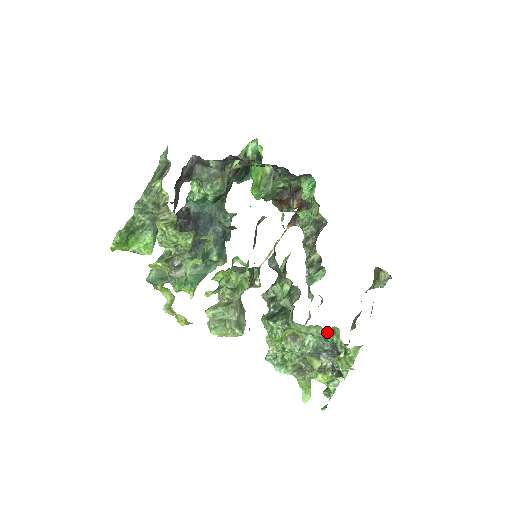
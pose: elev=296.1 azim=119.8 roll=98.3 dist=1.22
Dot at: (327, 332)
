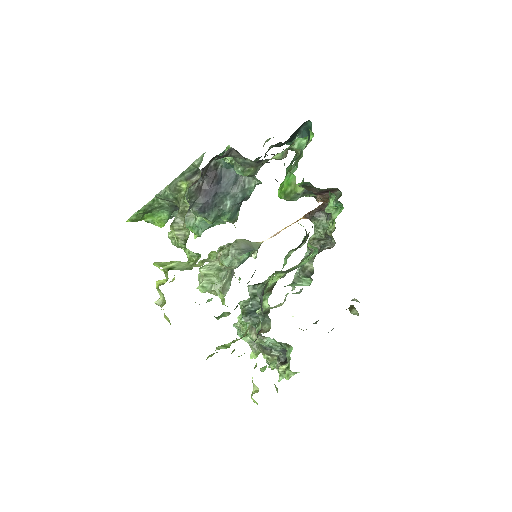
Dot at: (284, 343)
